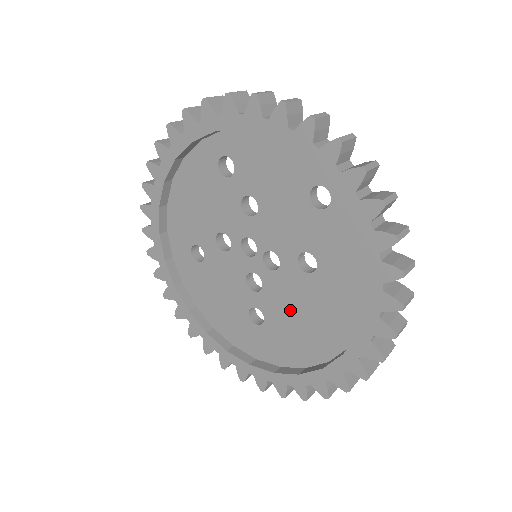
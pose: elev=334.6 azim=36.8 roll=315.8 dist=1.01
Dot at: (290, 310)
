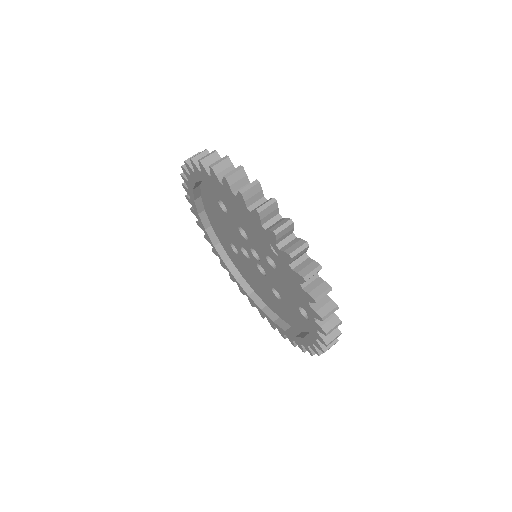
Dot at: (253, 275)
